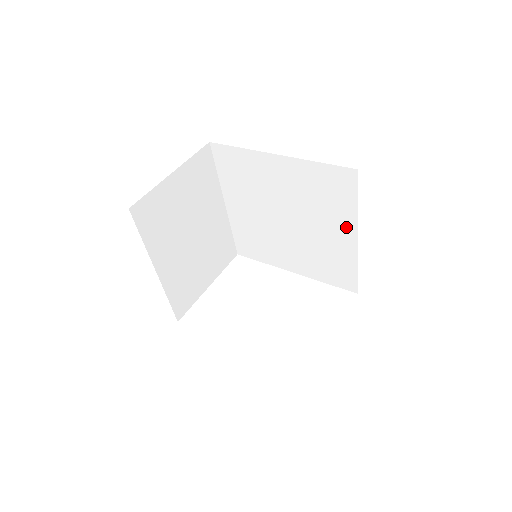
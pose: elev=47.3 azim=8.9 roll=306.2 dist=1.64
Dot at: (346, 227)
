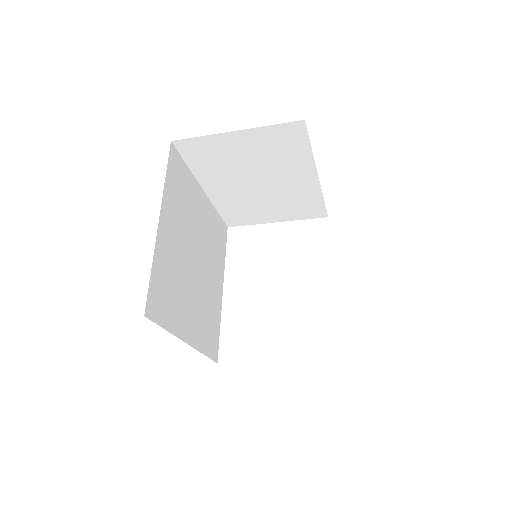
Dot at: occluded
